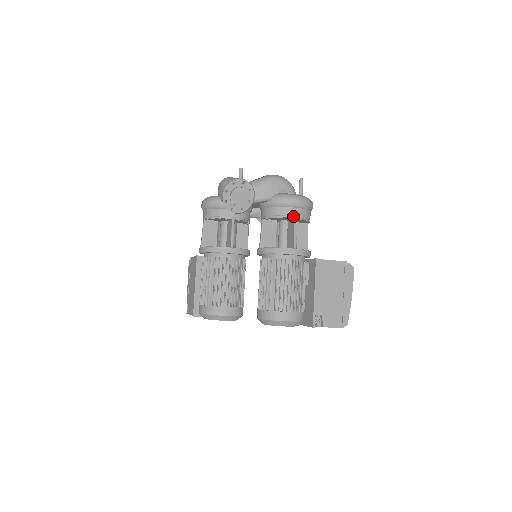
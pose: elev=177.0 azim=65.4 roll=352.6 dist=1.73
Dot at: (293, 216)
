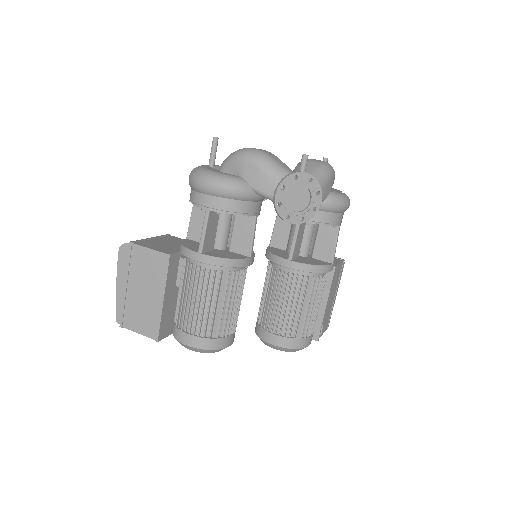
Dot at: (339, 224)
